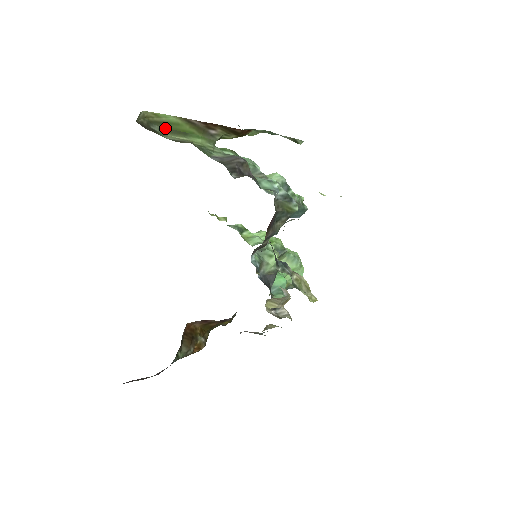
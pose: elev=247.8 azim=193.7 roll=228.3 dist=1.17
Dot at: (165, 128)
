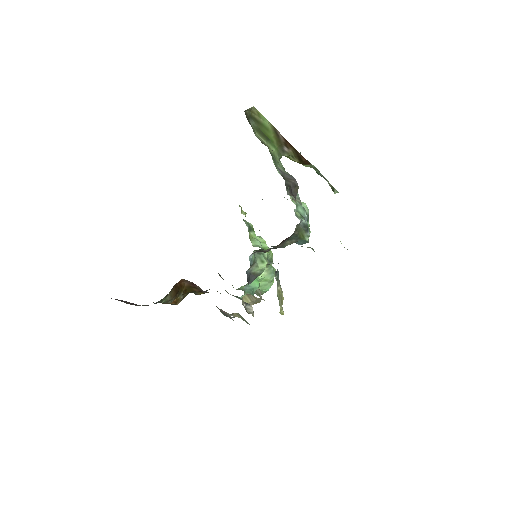
Dot at: (257, 127)
